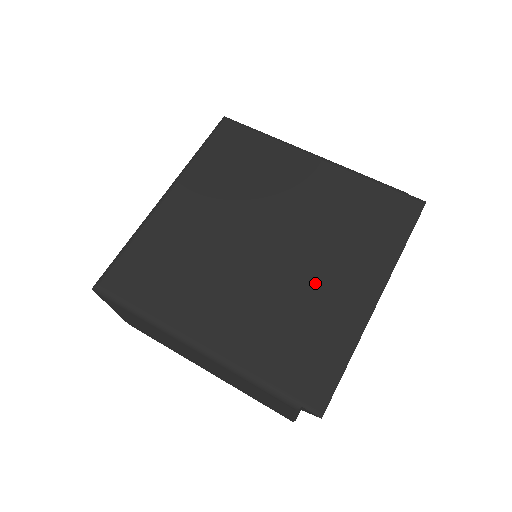
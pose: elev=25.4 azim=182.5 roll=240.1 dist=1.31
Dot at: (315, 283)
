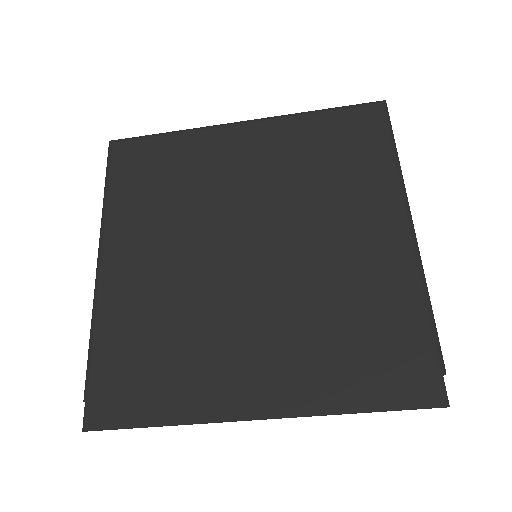
Dot at: (231, 332)
